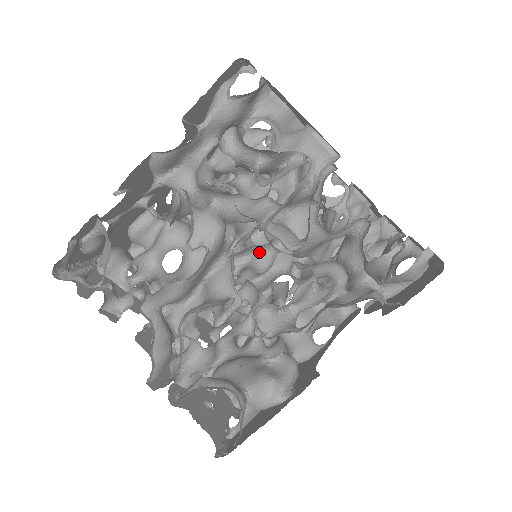
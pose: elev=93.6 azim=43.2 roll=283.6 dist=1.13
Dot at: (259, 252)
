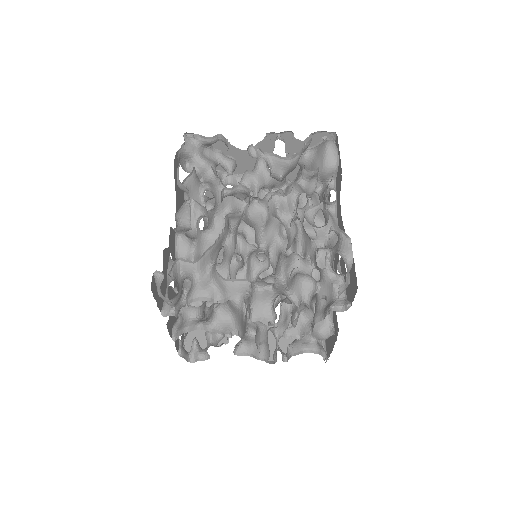
Dot at: (256, 268)
